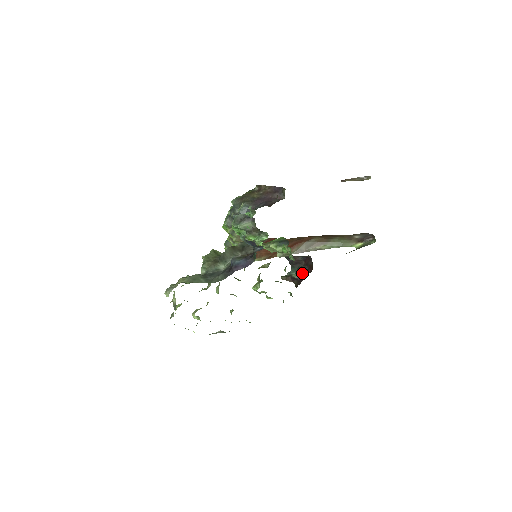
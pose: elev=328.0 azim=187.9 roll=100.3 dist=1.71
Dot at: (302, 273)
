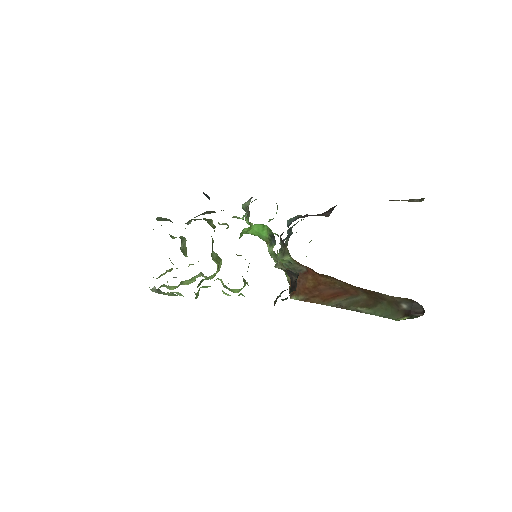
Dot at: occluded
